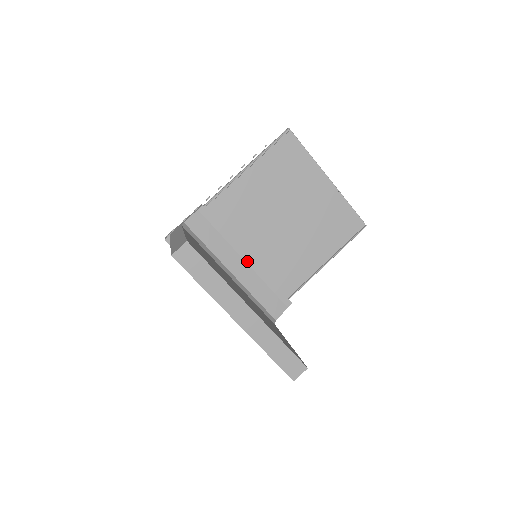
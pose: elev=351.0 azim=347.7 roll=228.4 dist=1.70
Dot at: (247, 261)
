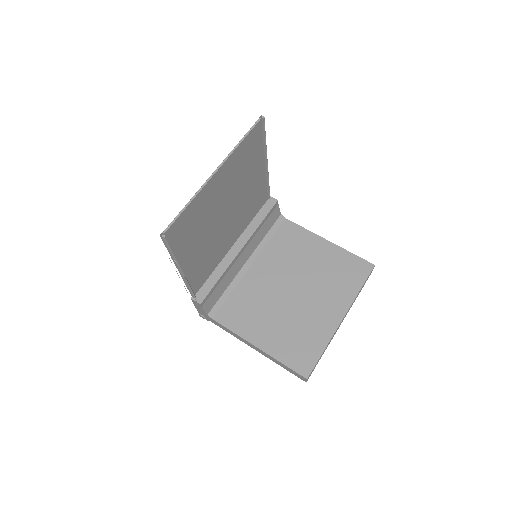
Dot at: (243, 250)
